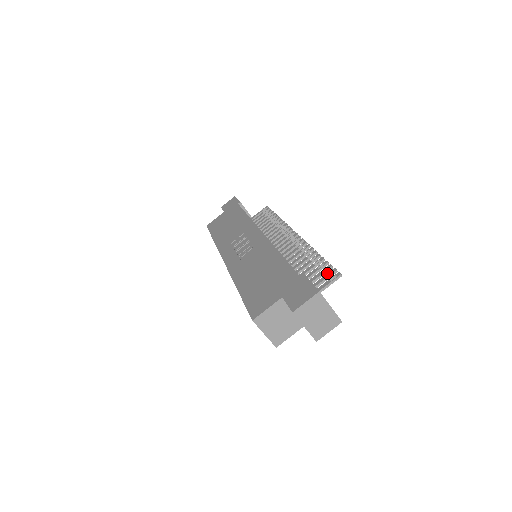
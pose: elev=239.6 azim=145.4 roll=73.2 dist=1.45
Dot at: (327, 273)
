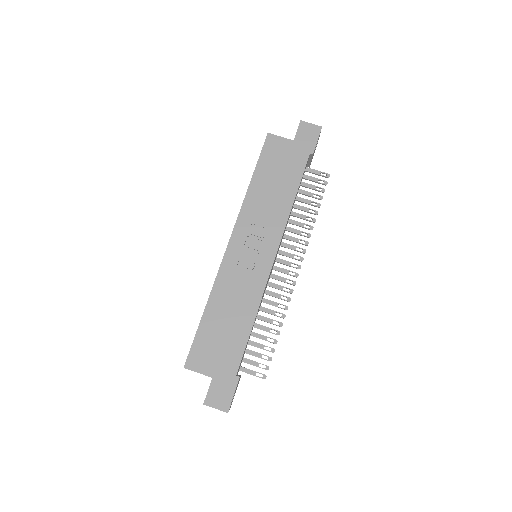
Dot at: (262, 364)
